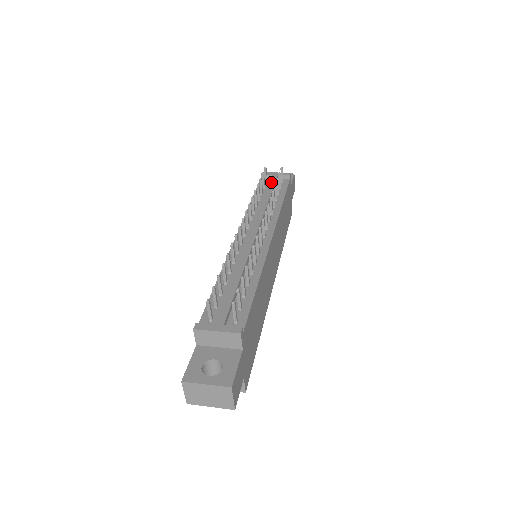
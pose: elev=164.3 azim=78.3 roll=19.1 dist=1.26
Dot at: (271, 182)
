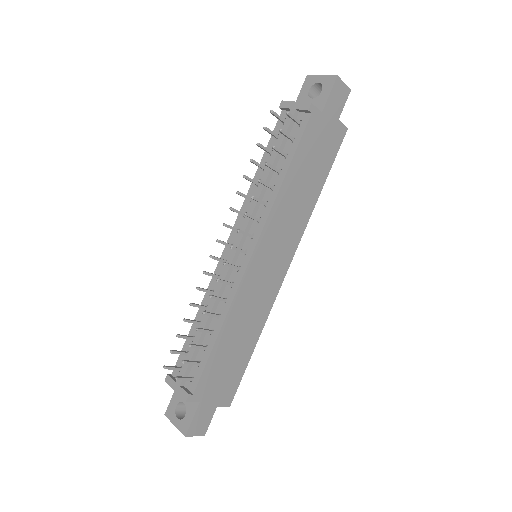
Dot at: occluded
